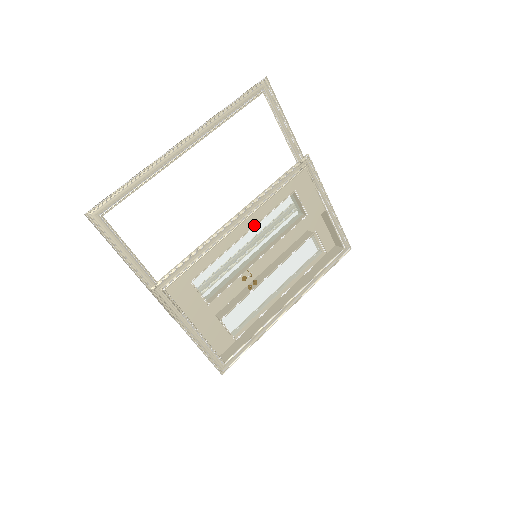
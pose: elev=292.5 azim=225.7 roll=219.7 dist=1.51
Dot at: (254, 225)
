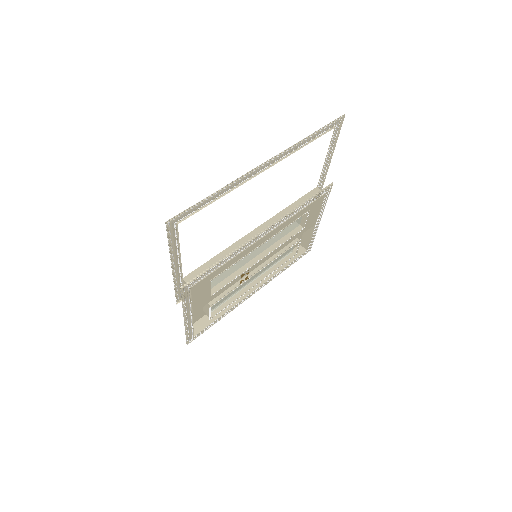
Dot at: (272, 236)
